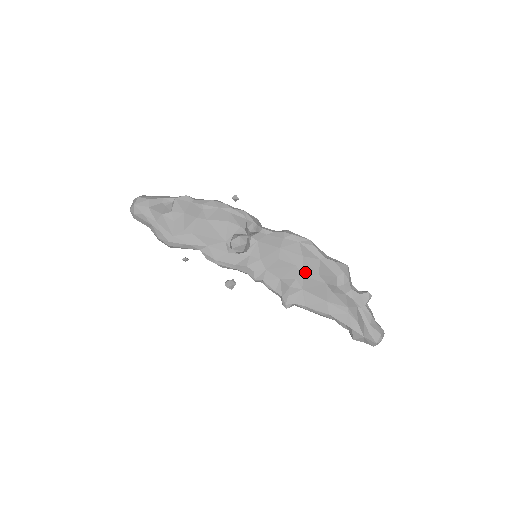
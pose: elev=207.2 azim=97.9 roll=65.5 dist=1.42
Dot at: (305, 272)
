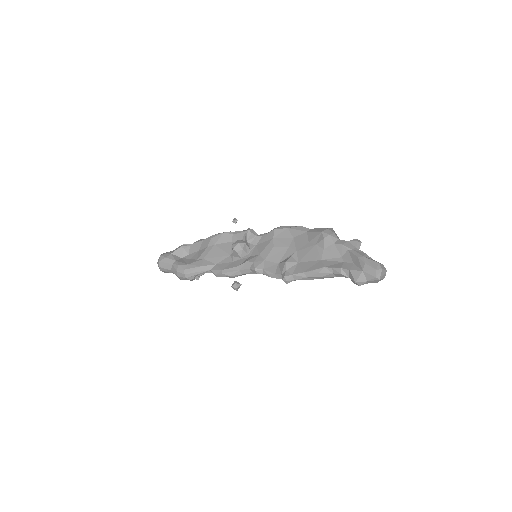
Dot at: (297, 248)
